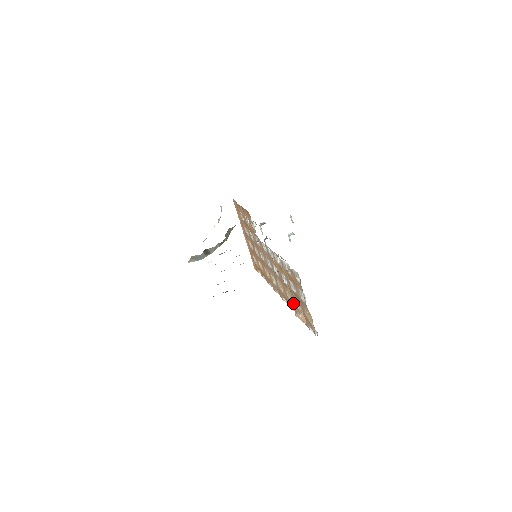
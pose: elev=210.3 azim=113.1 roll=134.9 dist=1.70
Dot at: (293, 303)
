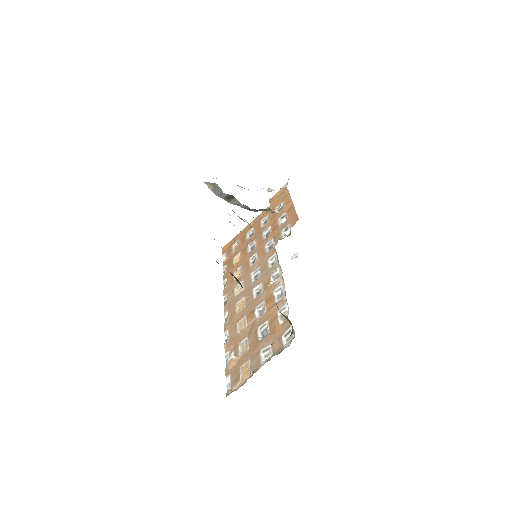
Dot at: (237, 335)
